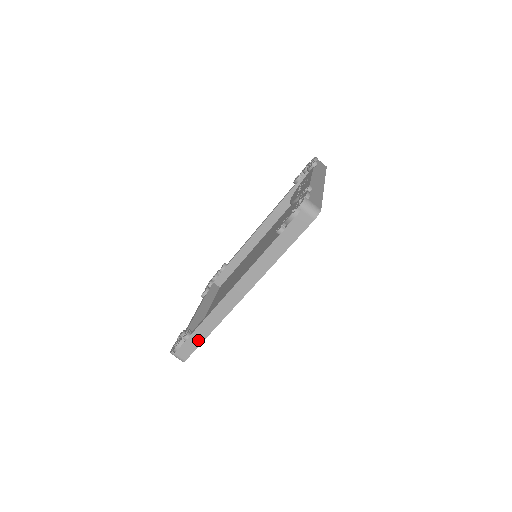
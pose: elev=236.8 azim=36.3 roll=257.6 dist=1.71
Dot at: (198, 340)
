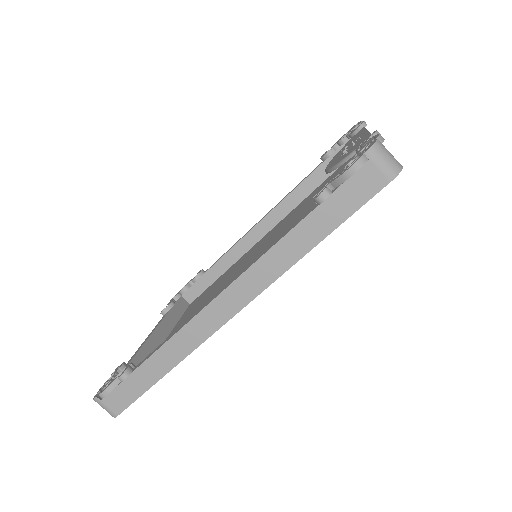
Dot at: (144, 383)
